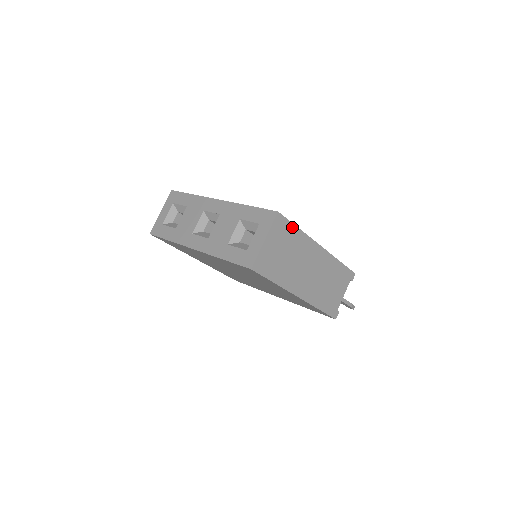
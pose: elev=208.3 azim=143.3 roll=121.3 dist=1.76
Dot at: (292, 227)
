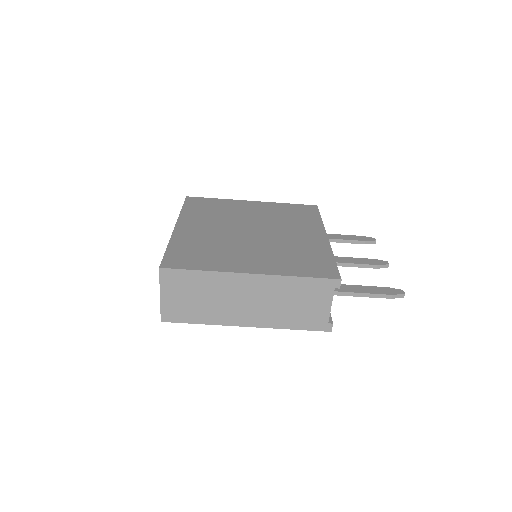
Dot at: (190, 273)
